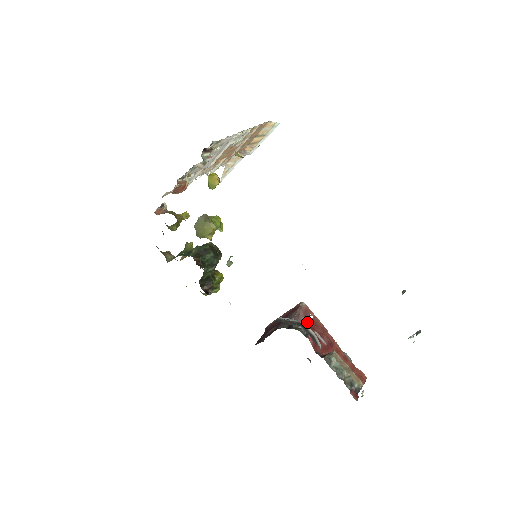
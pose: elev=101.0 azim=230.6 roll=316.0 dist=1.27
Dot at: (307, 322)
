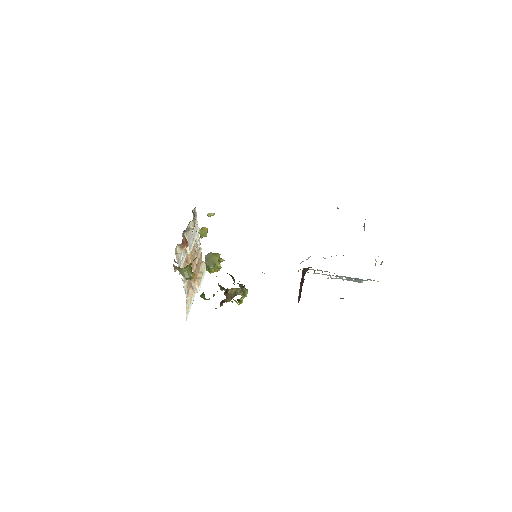
Dot at: occluded
